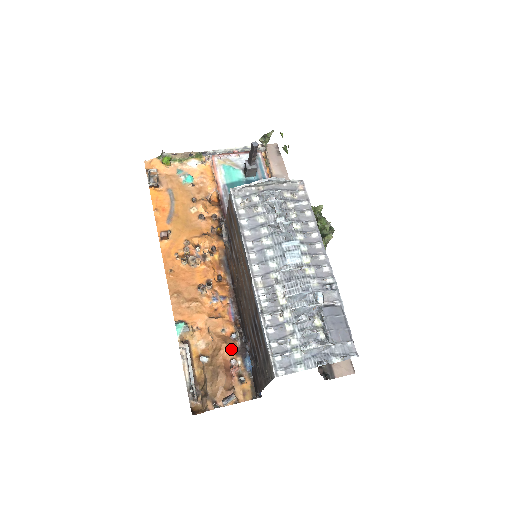
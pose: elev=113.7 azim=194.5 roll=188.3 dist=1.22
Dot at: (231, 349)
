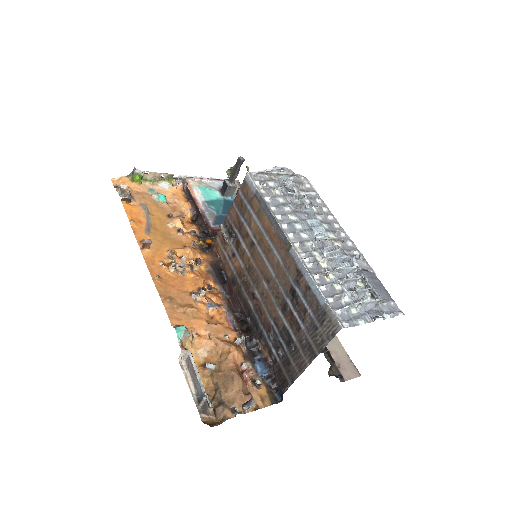
Dot at: (240, 352)
